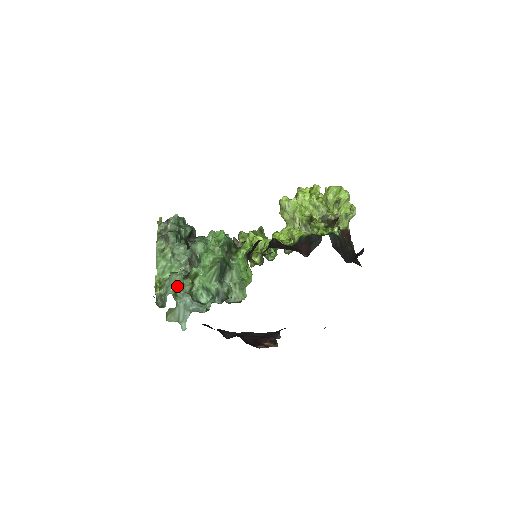
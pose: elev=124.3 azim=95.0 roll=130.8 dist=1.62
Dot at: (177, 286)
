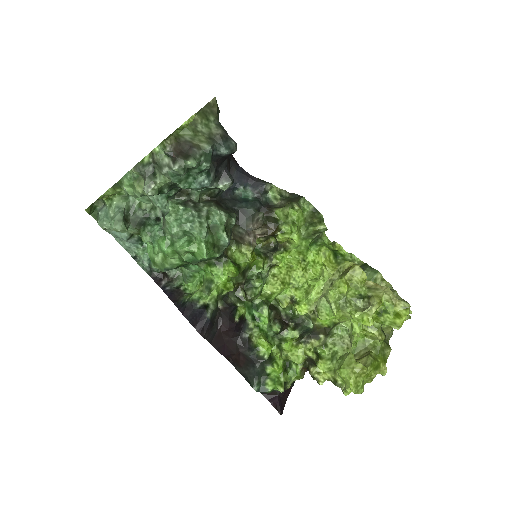
Dot at: occluded
